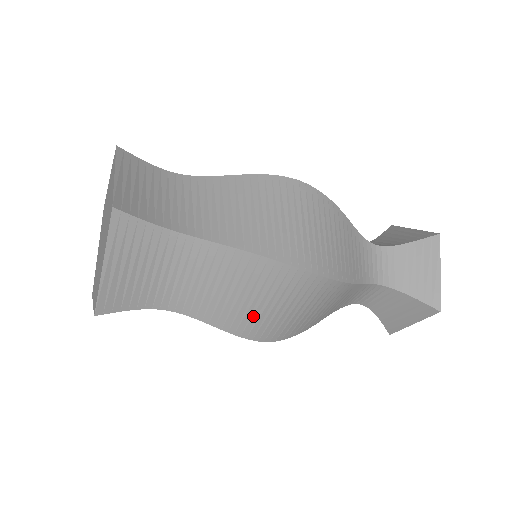
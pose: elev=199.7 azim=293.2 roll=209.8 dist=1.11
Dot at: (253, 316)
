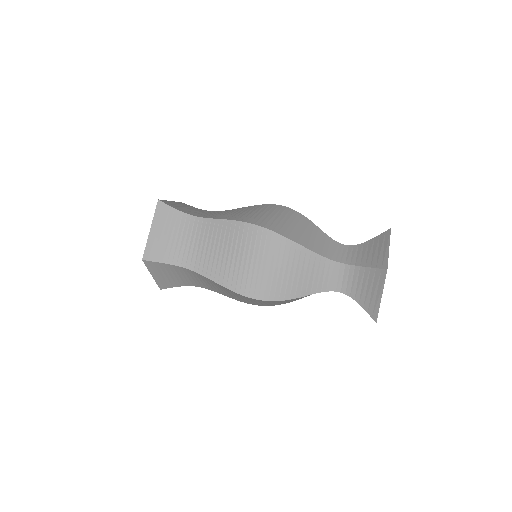
Dot at: occluded
